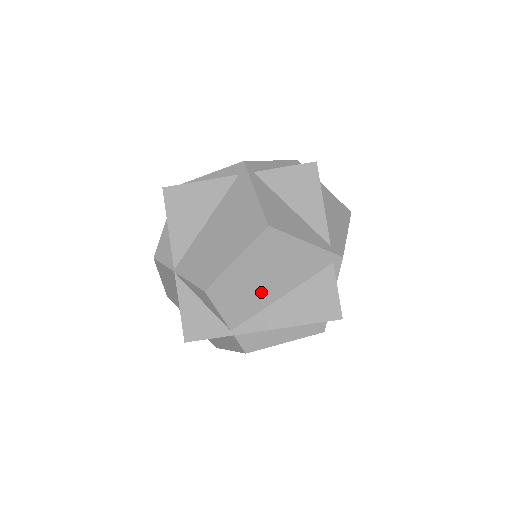
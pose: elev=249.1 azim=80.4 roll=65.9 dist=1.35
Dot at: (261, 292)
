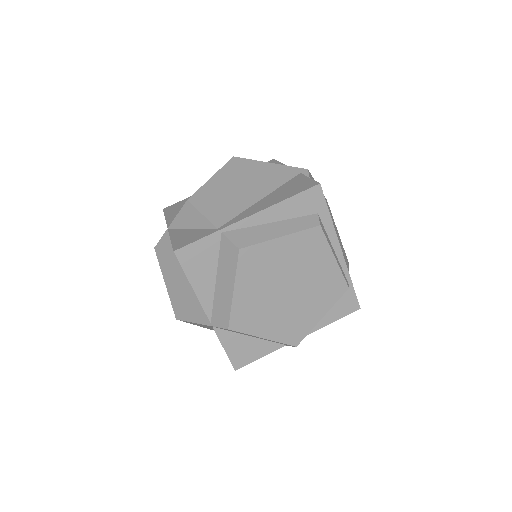
Dot at: (240, 197)
